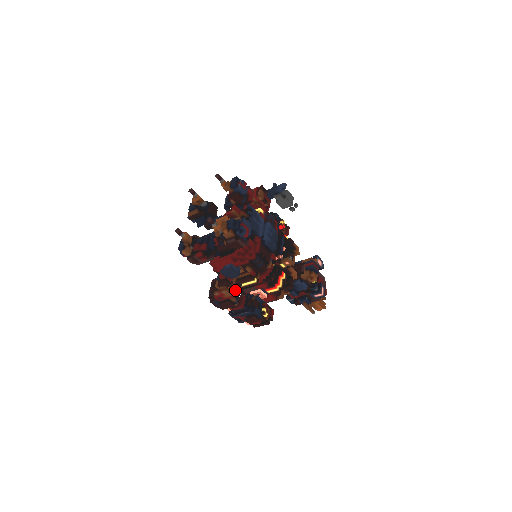
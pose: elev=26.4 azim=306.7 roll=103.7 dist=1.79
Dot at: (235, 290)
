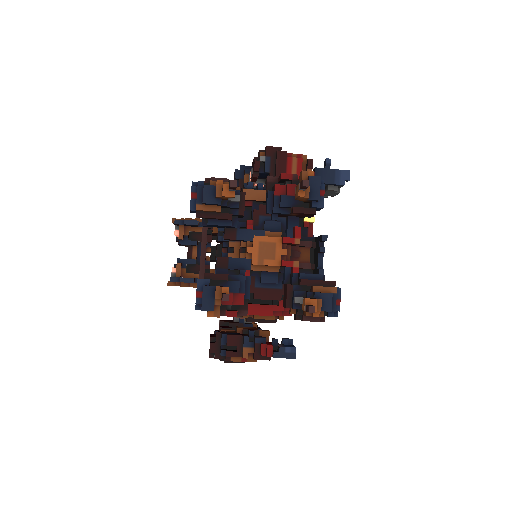
Dot at: occluded
